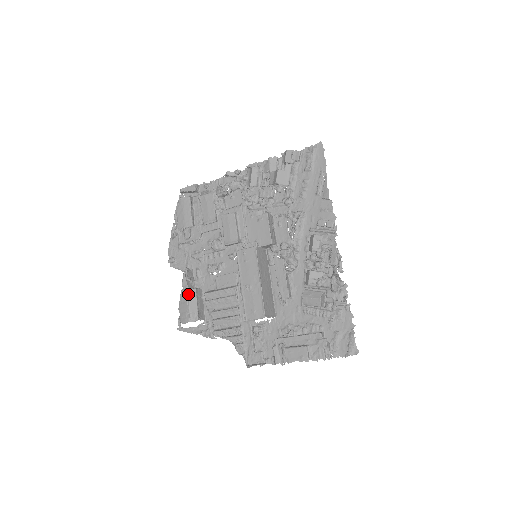
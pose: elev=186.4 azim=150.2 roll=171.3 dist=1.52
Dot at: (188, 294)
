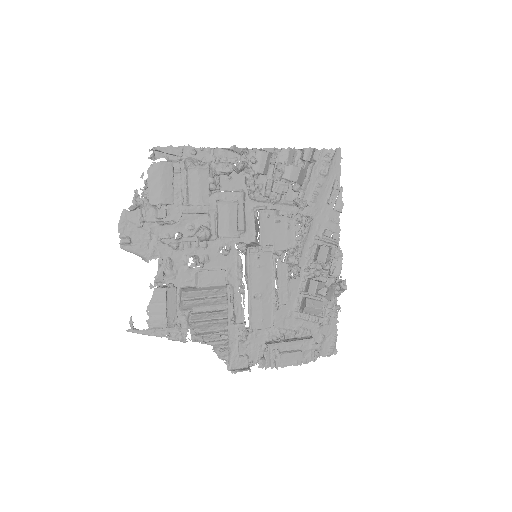
Dot at: (166, 294)
